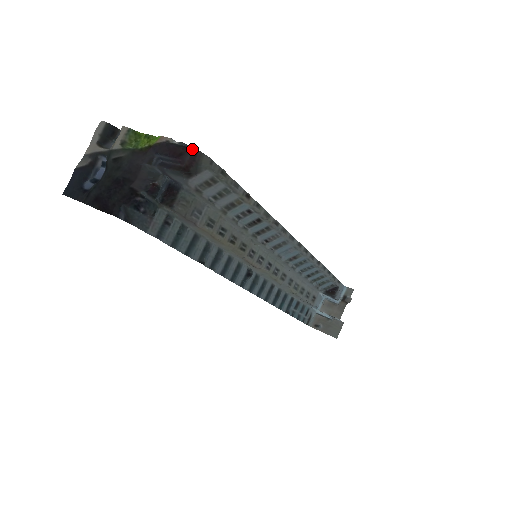
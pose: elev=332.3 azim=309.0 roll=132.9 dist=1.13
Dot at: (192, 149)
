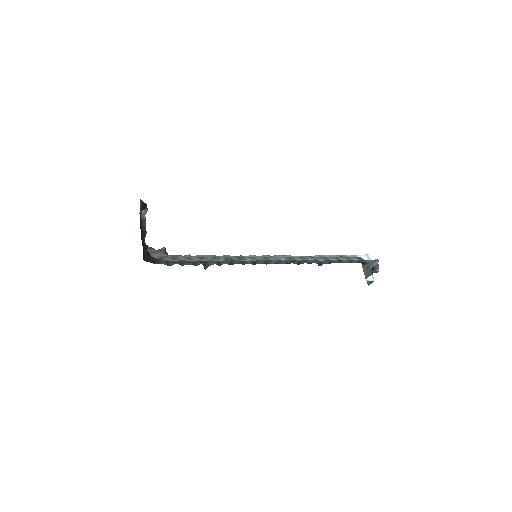
Dot at: (151, 256)
